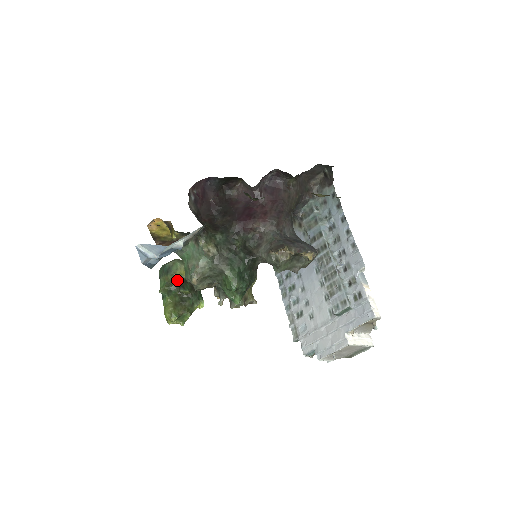
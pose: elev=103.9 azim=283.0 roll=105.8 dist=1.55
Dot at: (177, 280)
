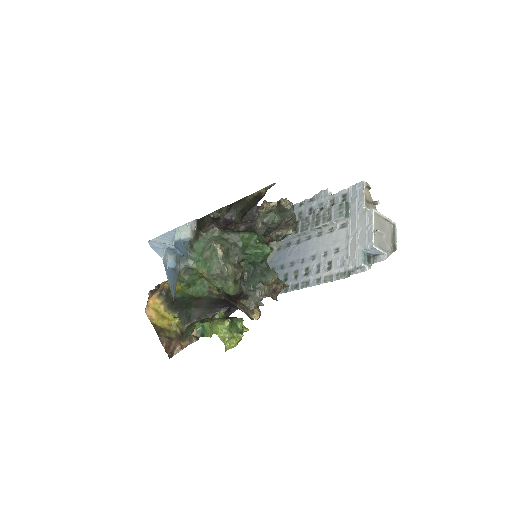
Dot at: occluded
